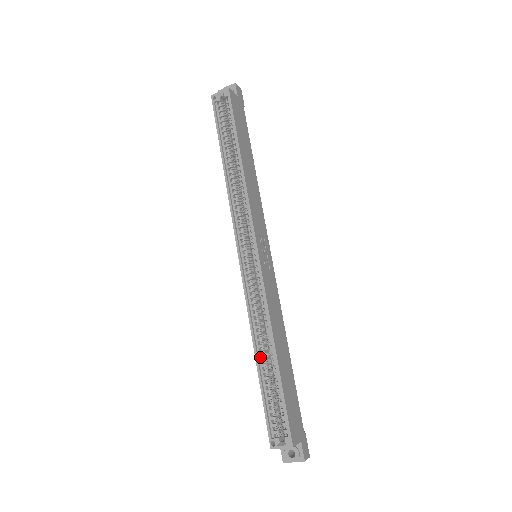
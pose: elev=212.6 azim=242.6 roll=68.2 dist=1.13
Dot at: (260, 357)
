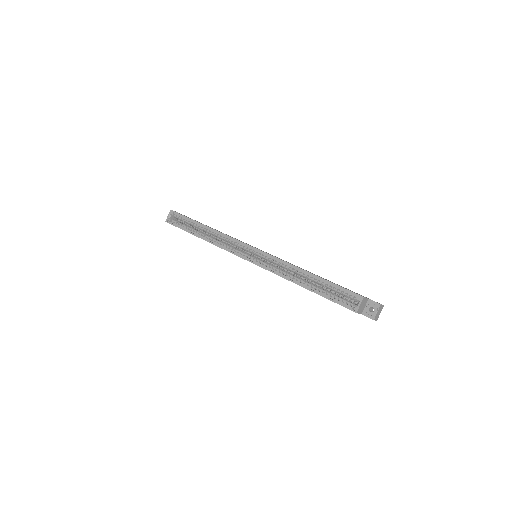
Dot at: (304, 285)
